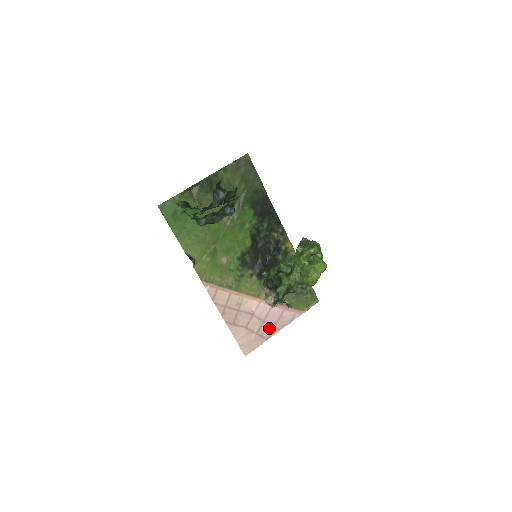
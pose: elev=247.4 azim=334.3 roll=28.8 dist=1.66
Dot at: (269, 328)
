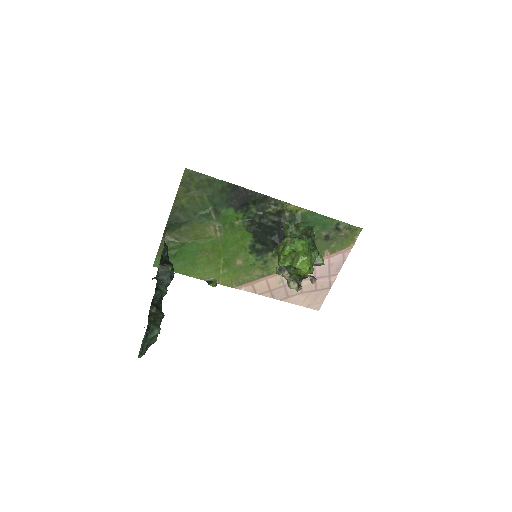
Dot at: (325, 280)
